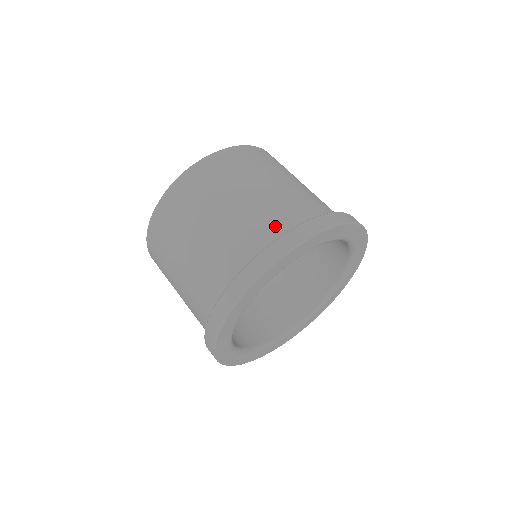
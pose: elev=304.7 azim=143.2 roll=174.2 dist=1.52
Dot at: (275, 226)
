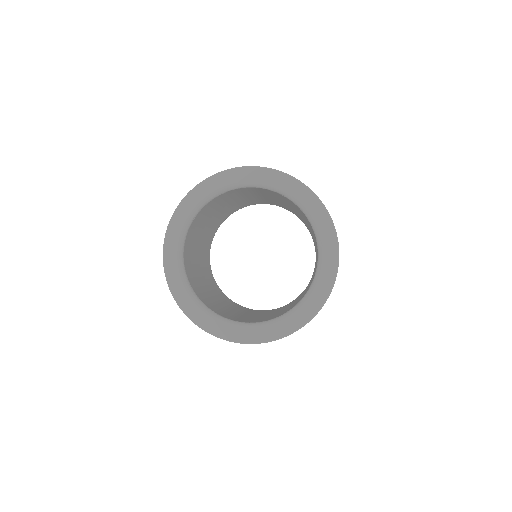
Dot at: occluded
